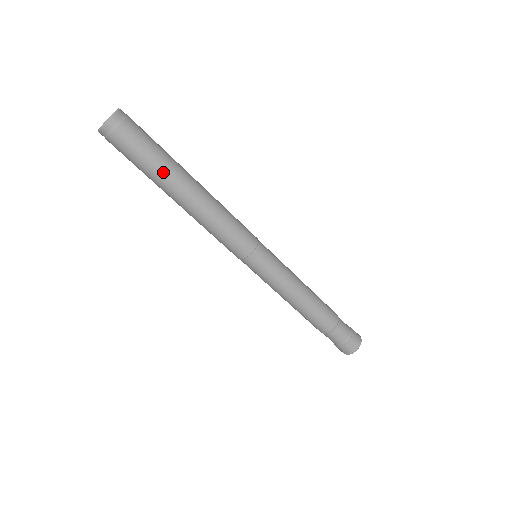
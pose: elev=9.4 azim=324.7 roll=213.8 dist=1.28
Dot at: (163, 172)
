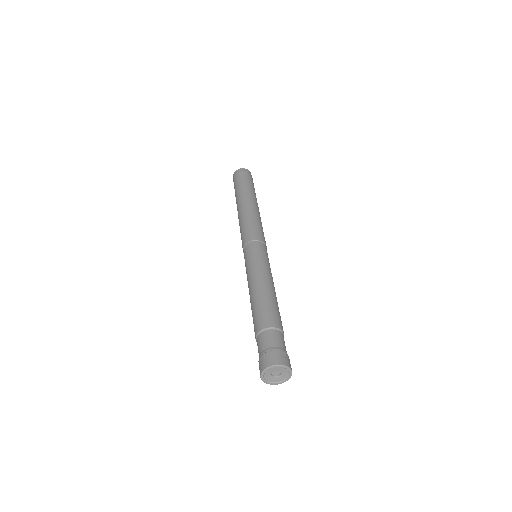
Dot at: (252, 191)
